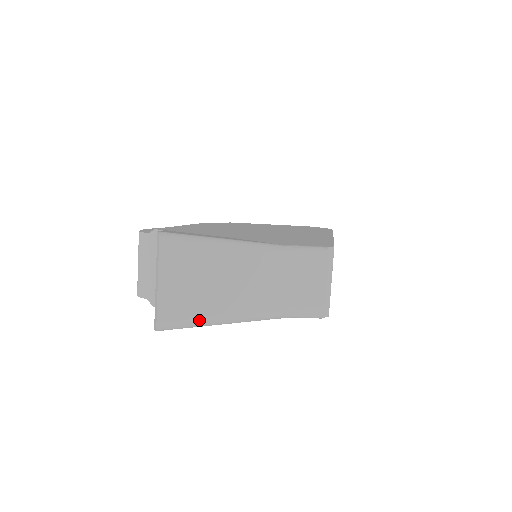
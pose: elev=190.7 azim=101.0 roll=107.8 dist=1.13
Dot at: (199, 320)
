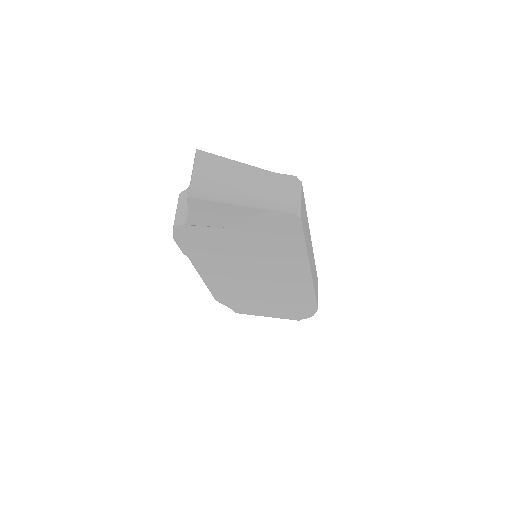
Dot at: (216, 192)
